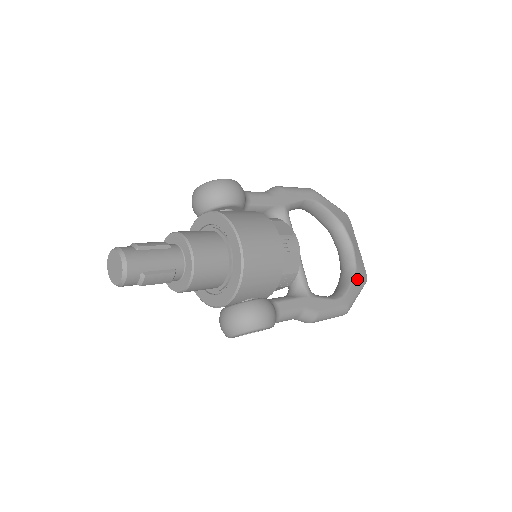
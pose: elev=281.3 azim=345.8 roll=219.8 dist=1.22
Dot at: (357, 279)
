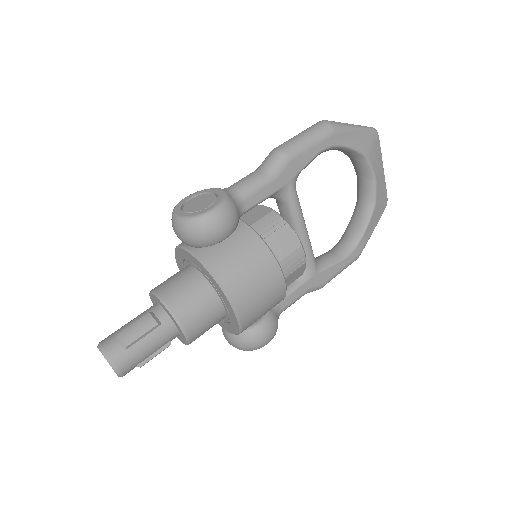
Dot at: (374, 217)
